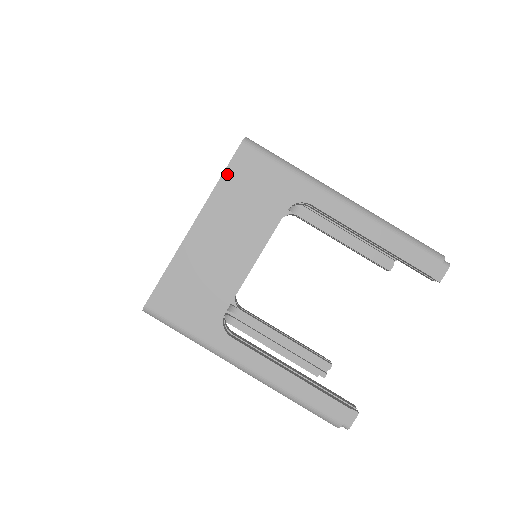
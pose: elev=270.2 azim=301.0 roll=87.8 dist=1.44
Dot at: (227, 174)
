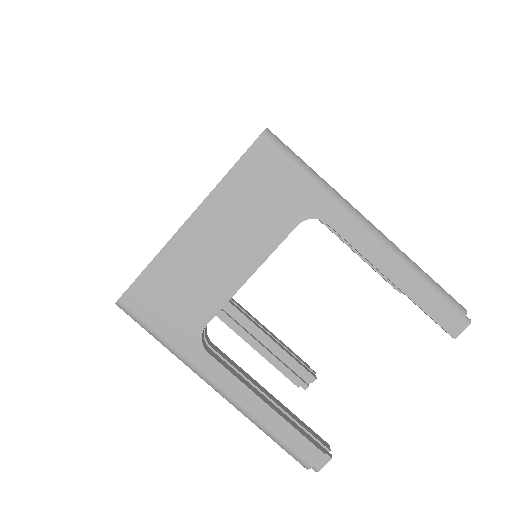
Dot at: (237, 169)
